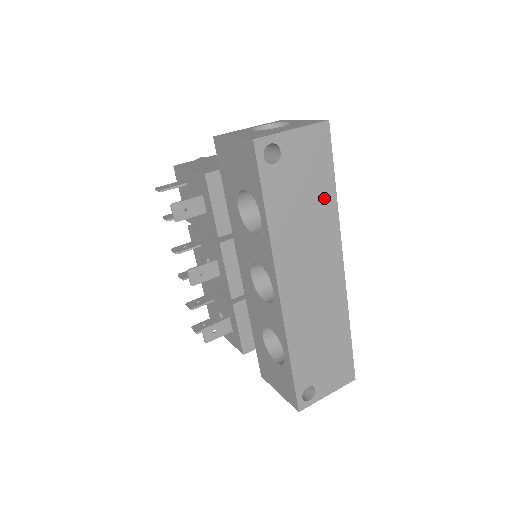
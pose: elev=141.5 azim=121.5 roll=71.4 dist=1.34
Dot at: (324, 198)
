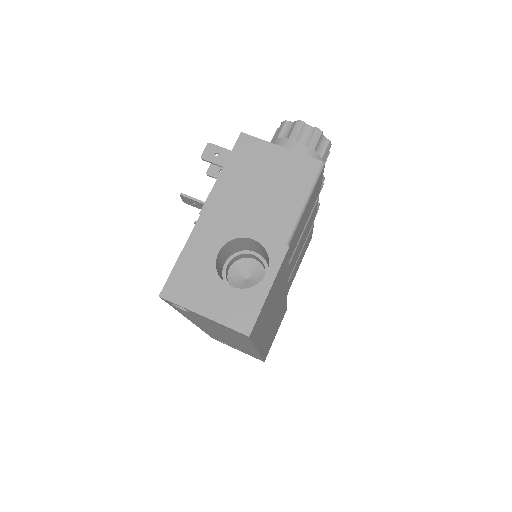
Dot at: (240, 339)
